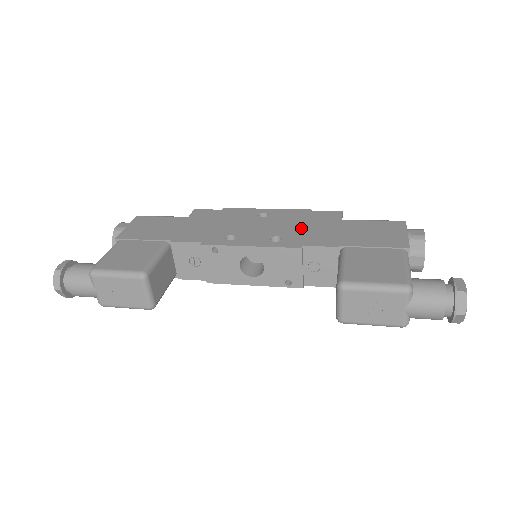
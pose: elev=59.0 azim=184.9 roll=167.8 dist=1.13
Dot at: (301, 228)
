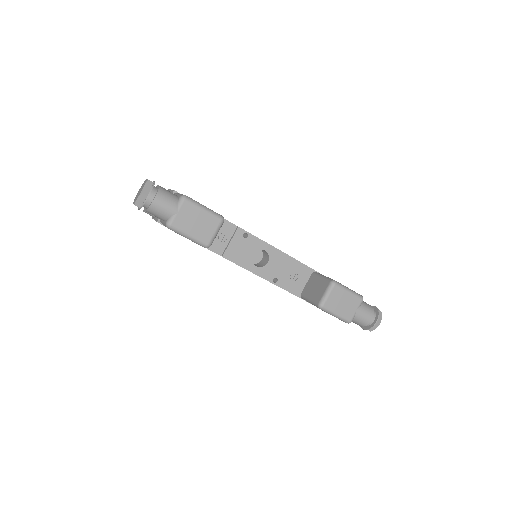
Dot at: occluded
